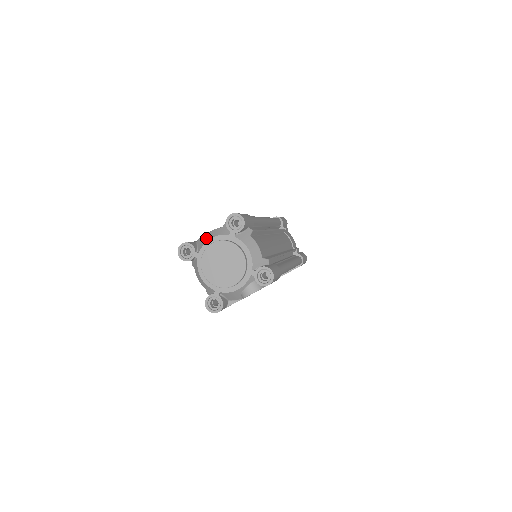
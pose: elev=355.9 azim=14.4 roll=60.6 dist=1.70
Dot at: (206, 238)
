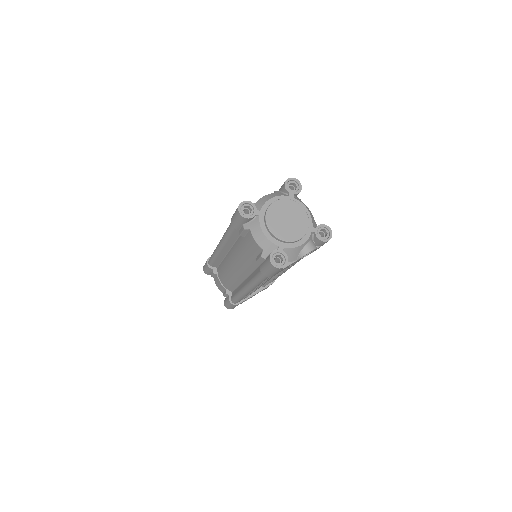
Dot at: (264, 199)
